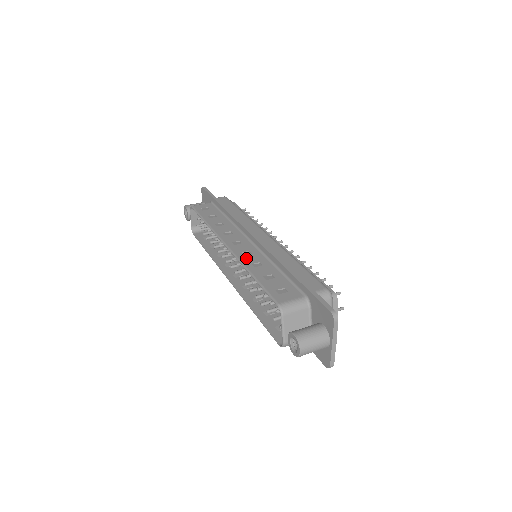
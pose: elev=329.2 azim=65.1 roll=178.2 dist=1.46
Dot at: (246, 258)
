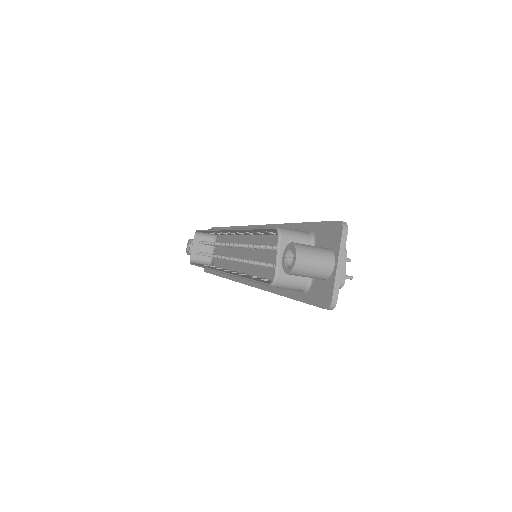
Dot at: occluded
